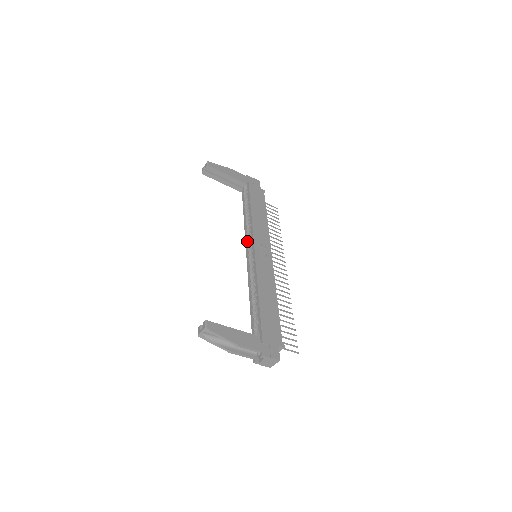
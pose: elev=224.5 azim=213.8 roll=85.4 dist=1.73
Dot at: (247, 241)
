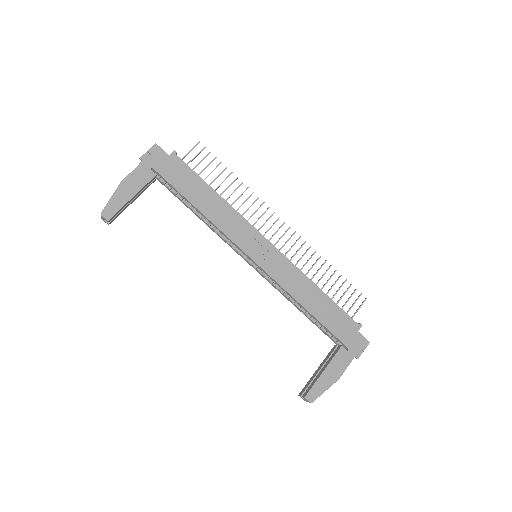
Dot at: (231, 247)
